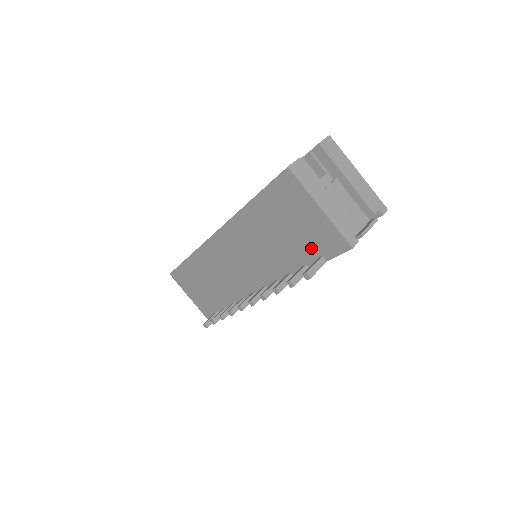
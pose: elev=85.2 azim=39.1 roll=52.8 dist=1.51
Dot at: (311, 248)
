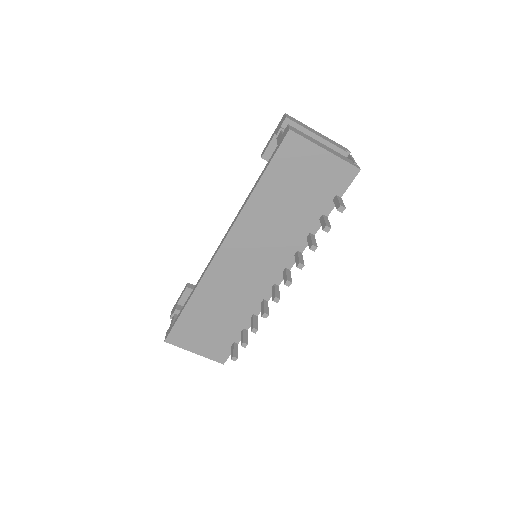
Dot at: (324, 194)
